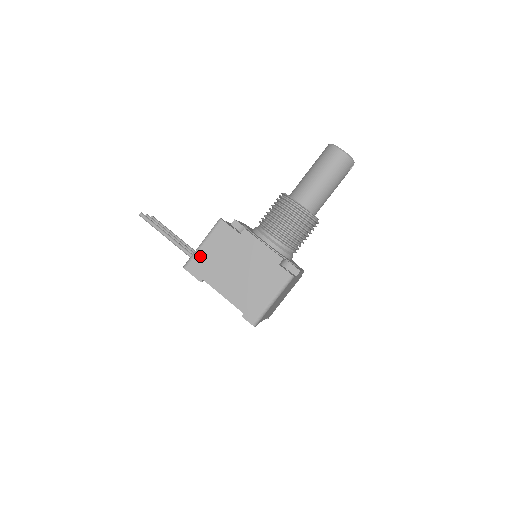
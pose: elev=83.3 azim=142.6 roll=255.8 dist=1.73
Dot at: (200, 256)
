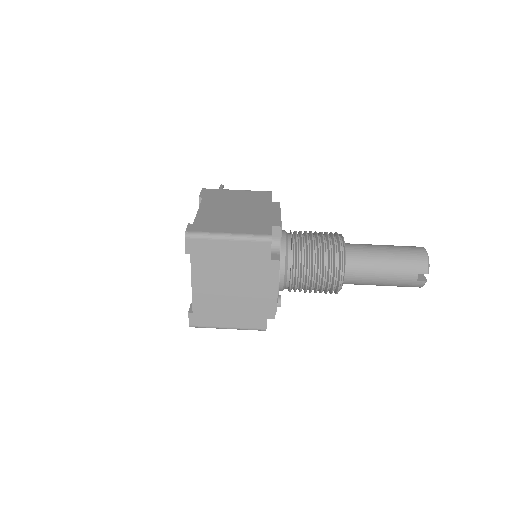
Dot at: (224, 191)
